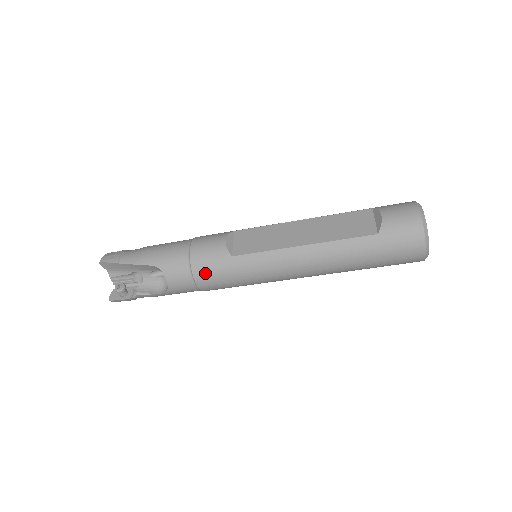
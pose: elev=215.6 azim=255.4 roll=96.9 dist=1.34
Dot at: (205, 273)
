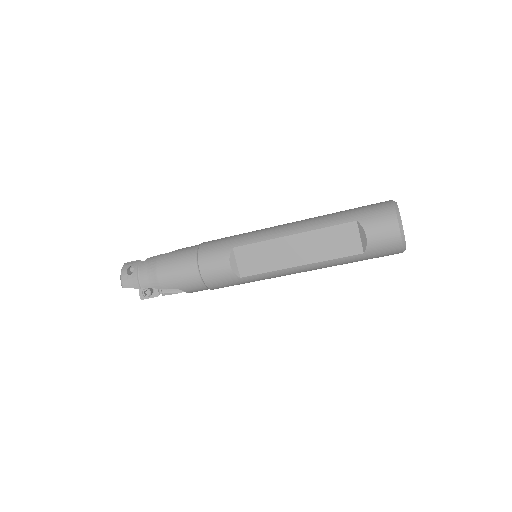
Dot at: (220, 287)
